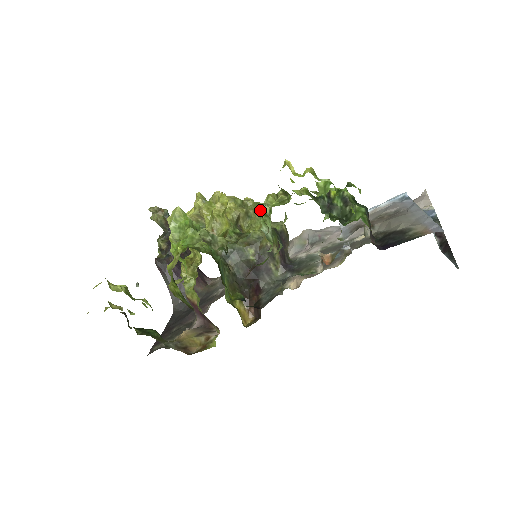
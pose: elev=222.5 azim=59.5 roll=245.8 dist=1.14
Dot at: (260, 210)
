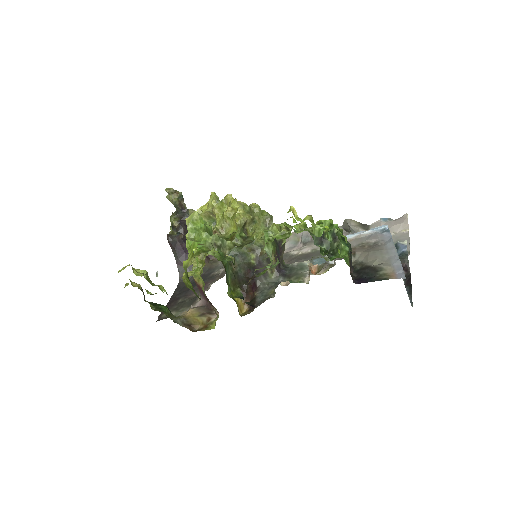
Dot at: (265, 235)
